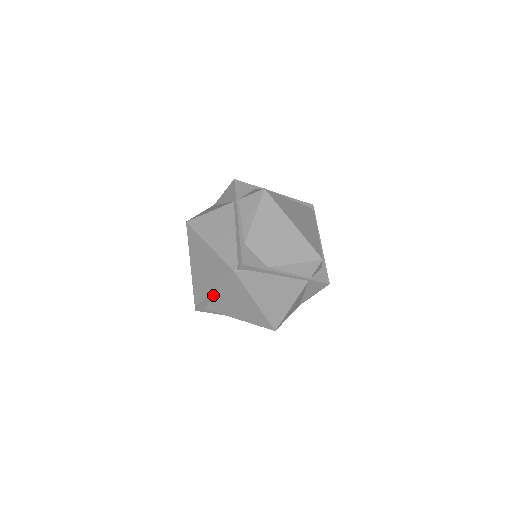
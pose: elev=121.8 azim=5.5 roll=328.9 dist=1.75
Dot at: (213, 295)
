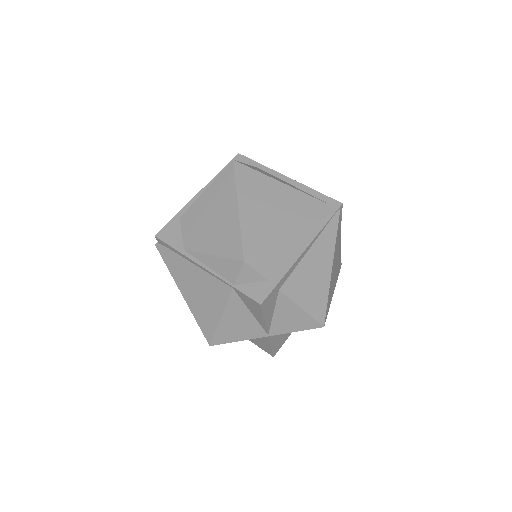
Dot at: occluded
